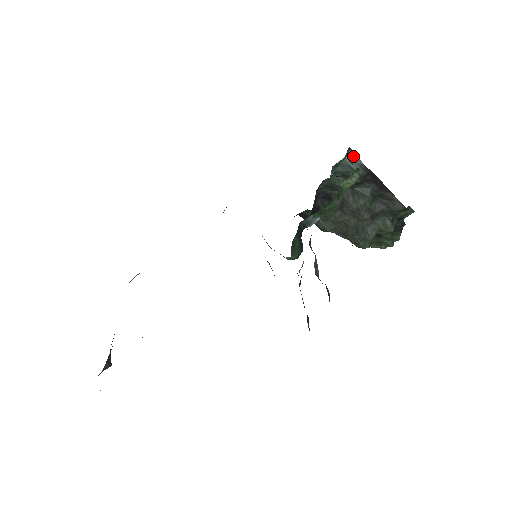
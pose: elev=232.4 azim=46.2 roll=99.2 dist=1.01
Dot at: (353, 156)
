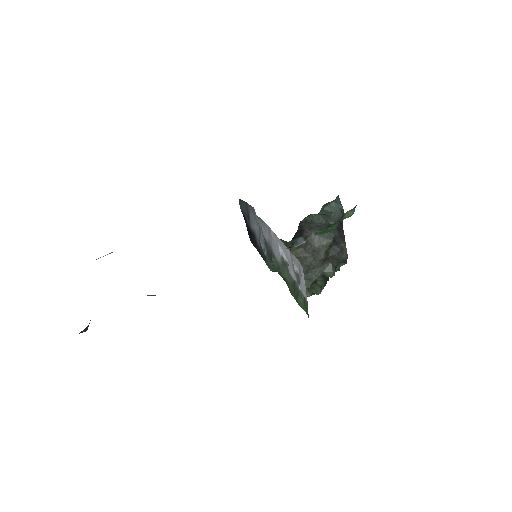
Dot at: occluded
